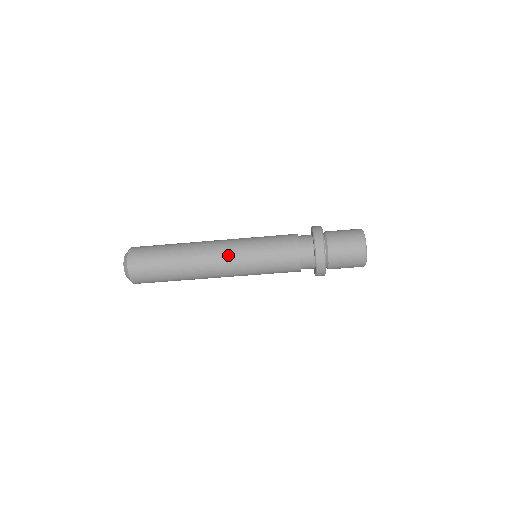
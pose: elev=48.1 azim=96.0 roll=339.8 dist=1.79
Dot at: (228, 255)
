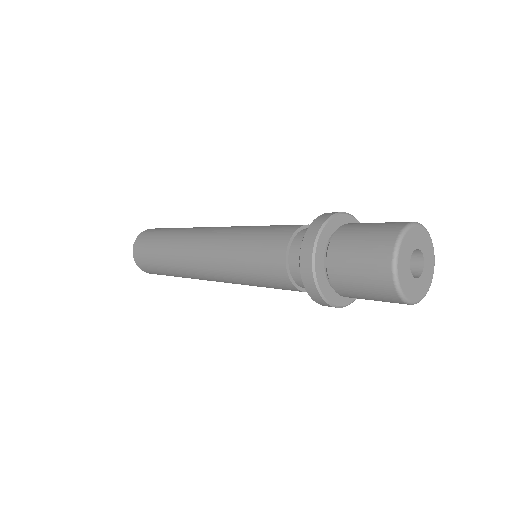
Dot at: occluded
